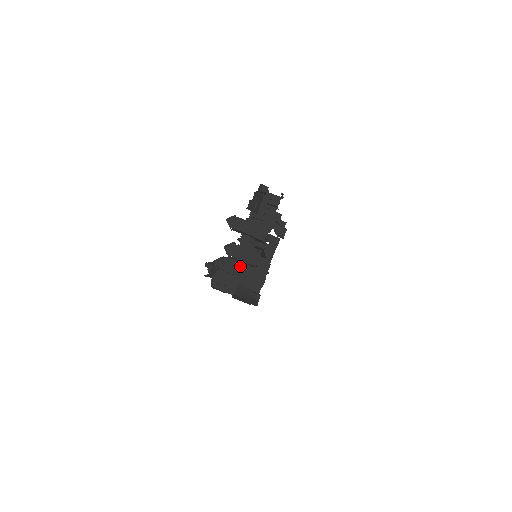
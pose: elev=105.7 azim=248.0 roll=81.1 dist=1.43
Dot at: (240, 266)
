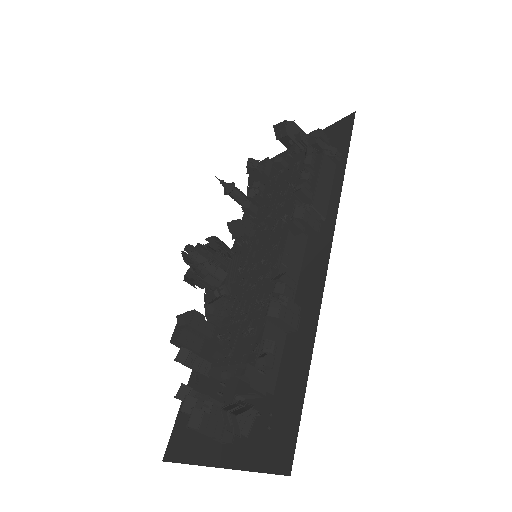
Dot at: occluded
